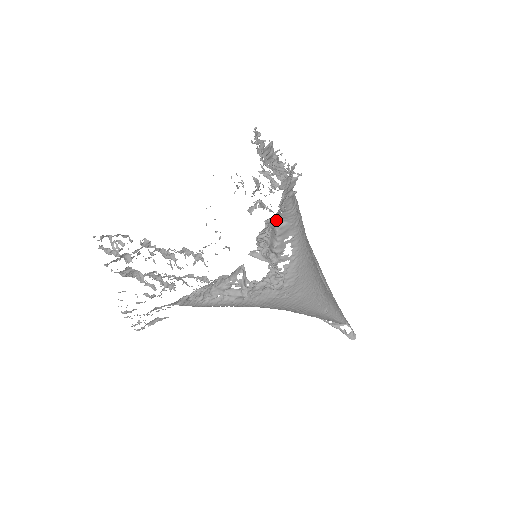
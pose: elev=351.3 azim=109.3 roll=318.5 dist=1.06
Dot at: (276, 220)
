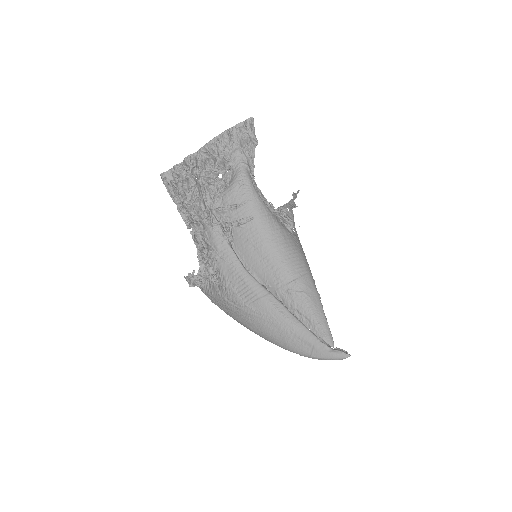
Dot at: (286, 212)
